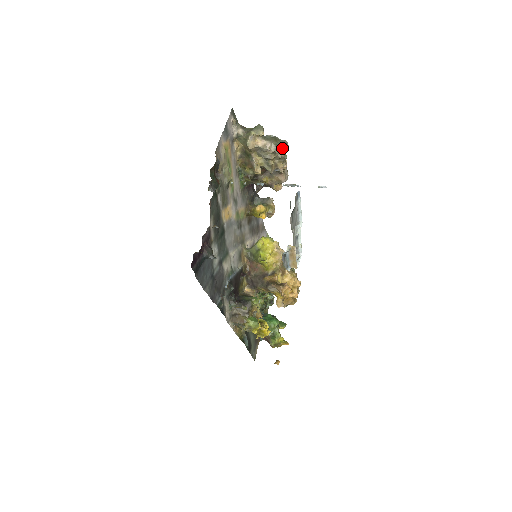
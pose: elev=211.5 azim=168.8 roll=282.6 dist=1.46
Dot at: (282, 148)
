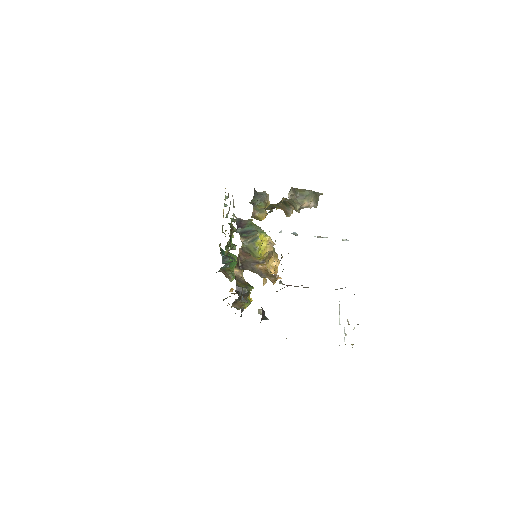
Dot at: occluded
